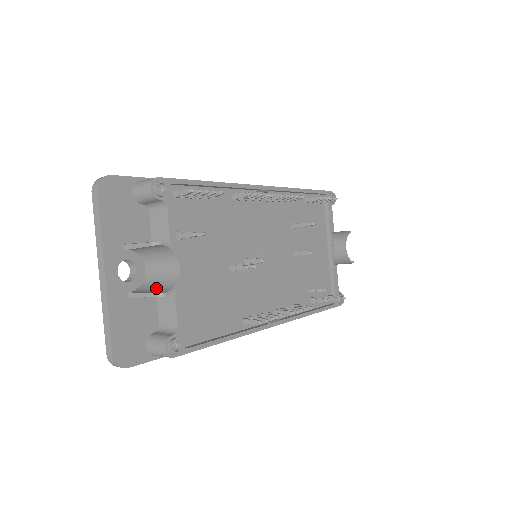
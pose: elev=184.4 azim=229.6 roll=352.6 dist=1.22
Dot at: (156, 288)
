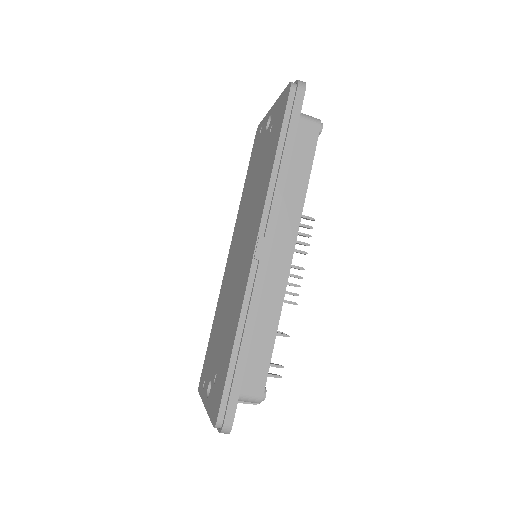
Dot at: occluded
